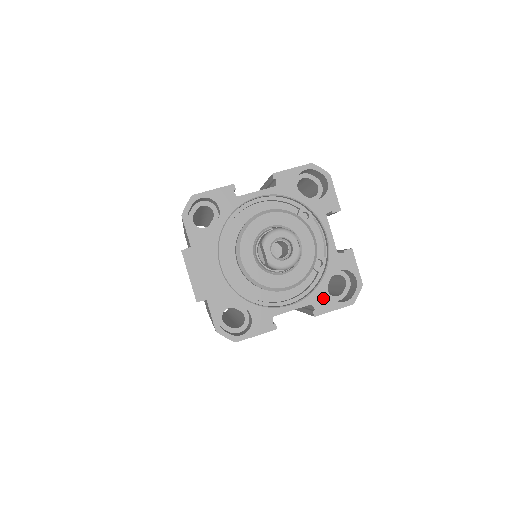
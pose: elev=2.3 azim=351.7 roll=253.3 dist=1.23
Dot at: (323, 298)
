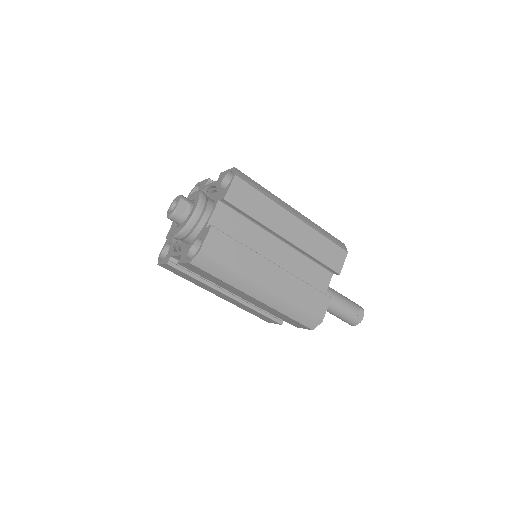
Dot at: (186, 253)
